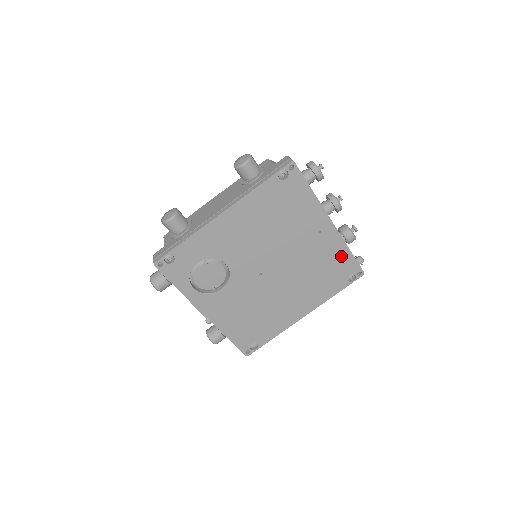
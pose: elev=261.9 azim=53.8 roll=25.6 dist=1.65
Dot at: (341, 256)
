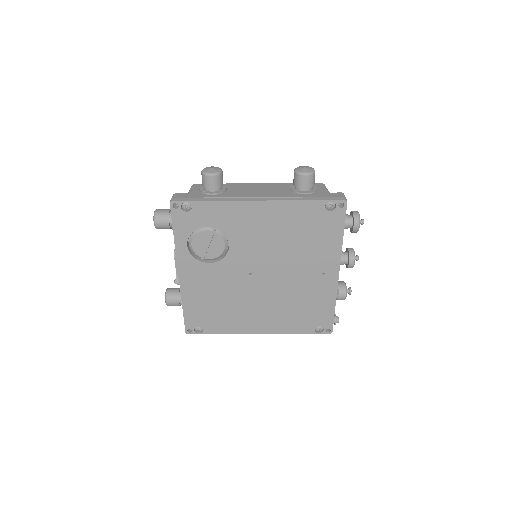
Dot at: (325, 306)
